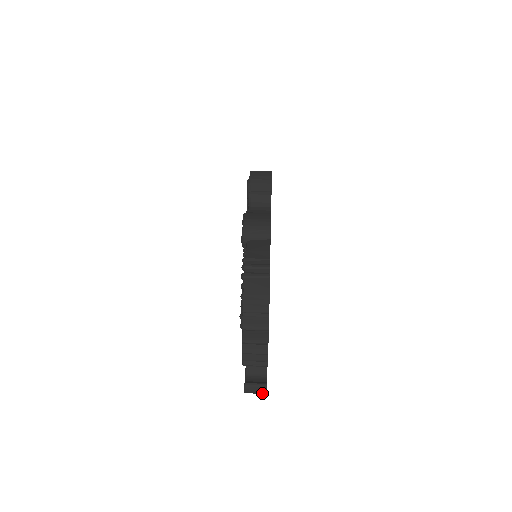
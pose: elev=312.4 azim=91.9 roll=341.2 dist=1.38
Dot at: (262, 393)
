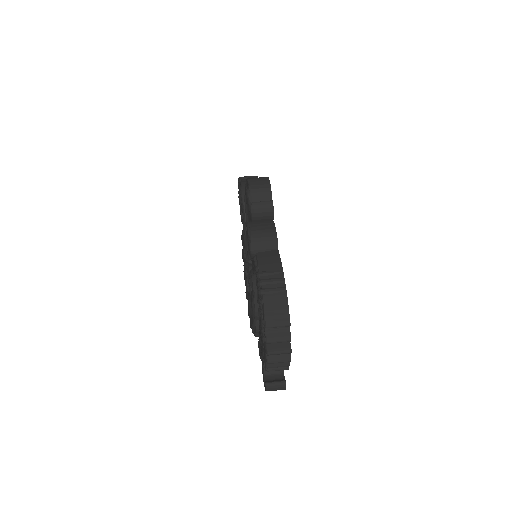
Dot at: (282, 389)
